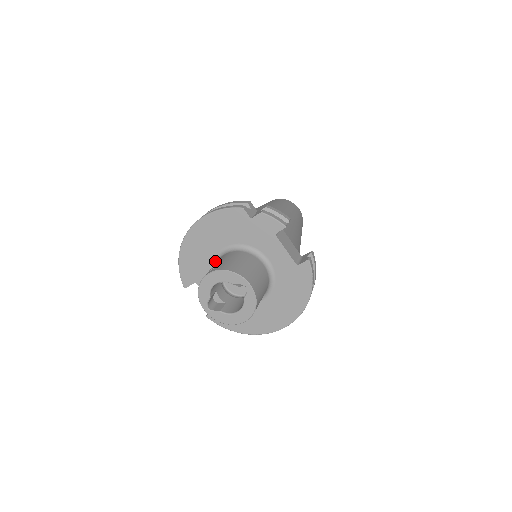
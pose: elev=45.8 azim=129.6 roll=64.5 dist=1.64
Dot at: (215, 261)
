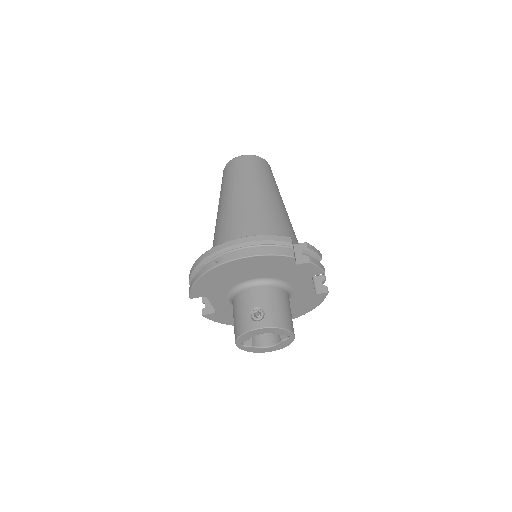
Dot at: (238, 286)
